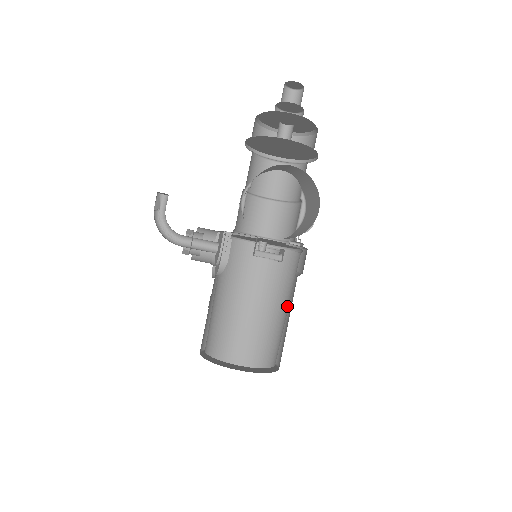
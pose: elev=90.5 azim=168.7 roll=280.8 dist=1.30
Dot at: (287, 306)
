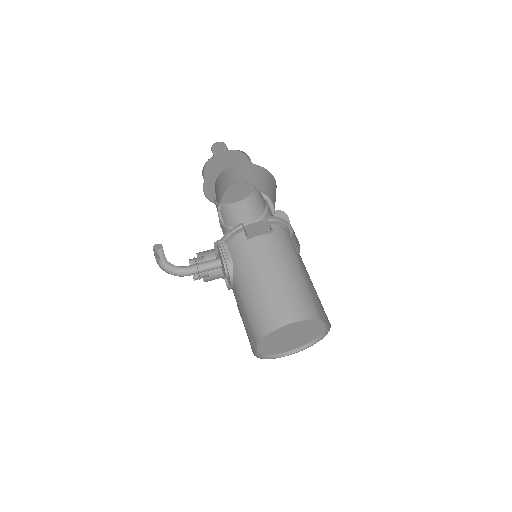
Dot at: (302, 270)
